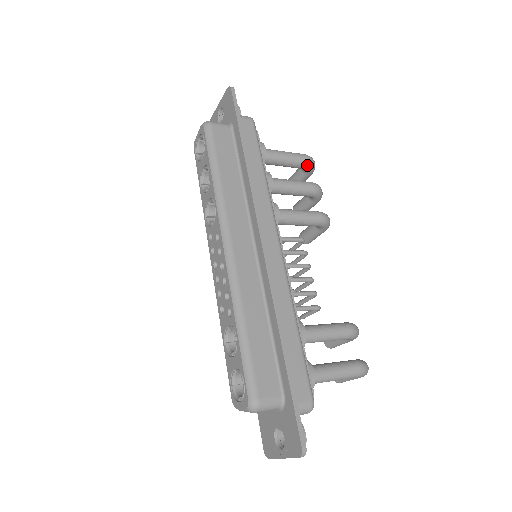
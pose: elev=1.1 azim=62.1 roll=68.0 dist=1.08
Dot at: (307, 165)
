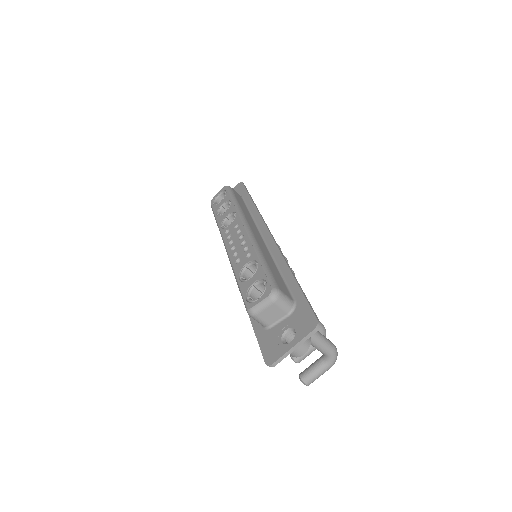
Dot at: occluded
